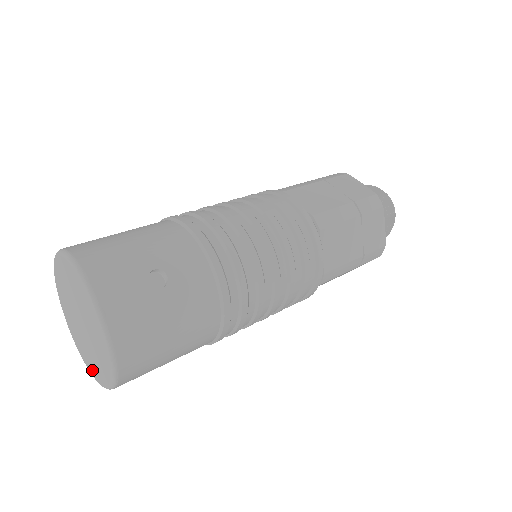
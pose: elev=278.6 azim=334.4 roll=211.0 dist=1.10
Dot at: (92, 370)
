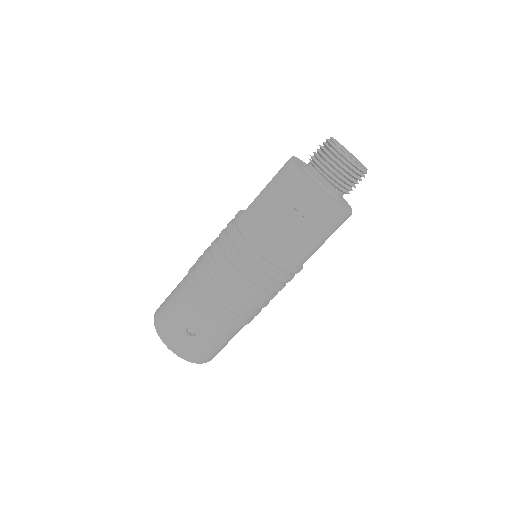
Dot at: occluded
